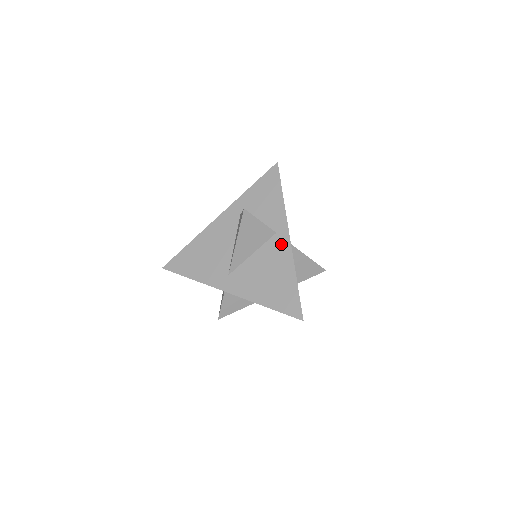
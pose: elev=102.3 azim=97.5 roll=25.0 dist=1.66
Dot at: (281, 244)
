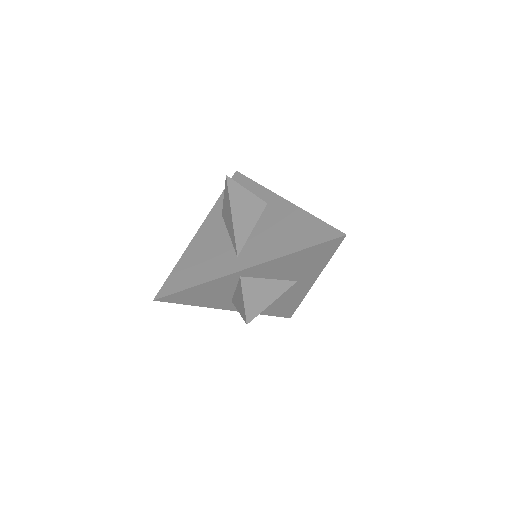
Dot at: (278, 206)
